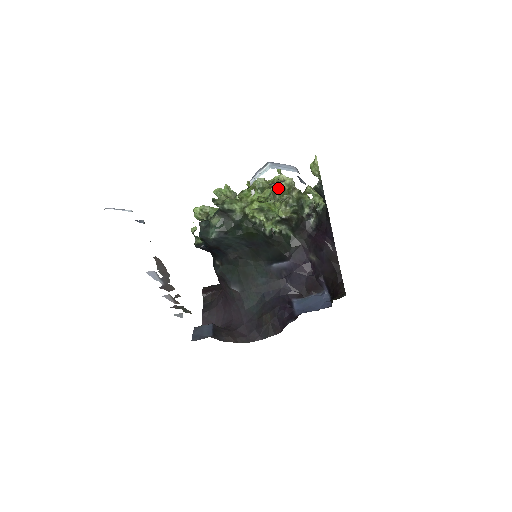
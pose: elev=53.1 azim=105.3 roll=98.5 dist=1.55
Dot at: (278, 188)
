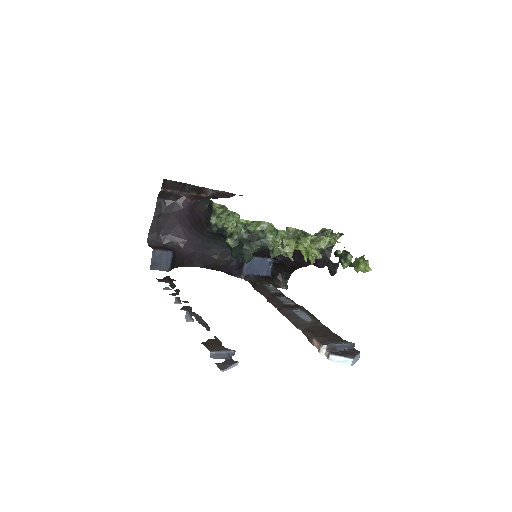
Dot at: occluded
